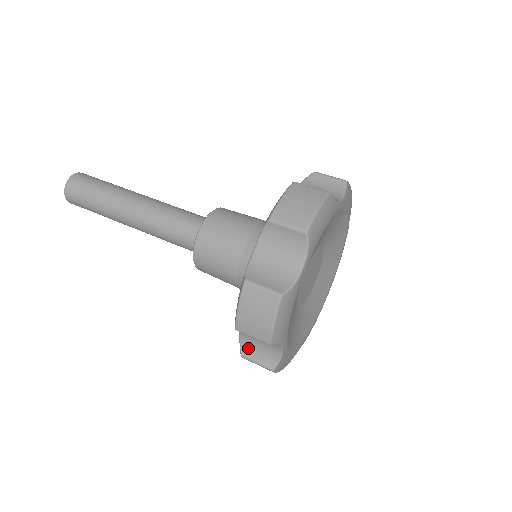
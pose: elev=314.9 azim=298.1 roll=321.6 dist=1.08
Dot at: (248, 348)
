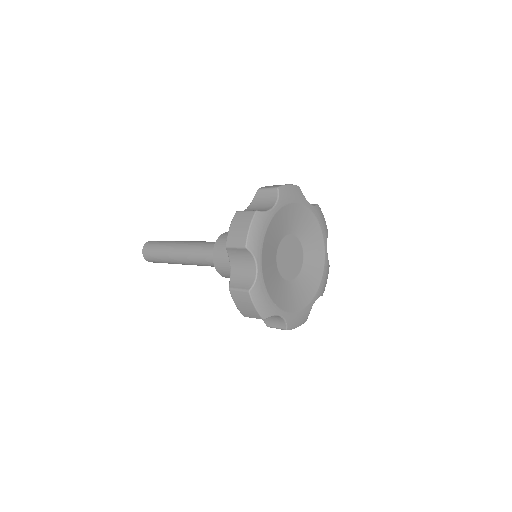
Dot at: (267, 321)
